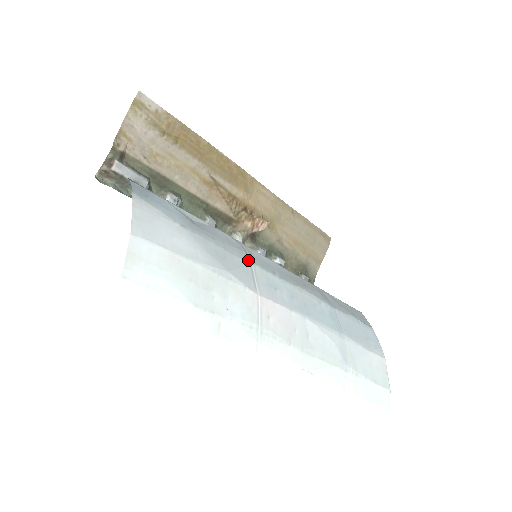
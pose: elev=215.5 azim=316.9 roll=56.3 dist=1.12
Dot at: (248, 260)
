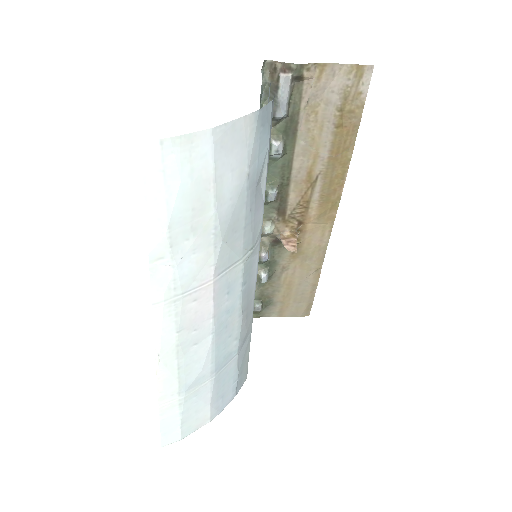
Dot at: (245, 254)
